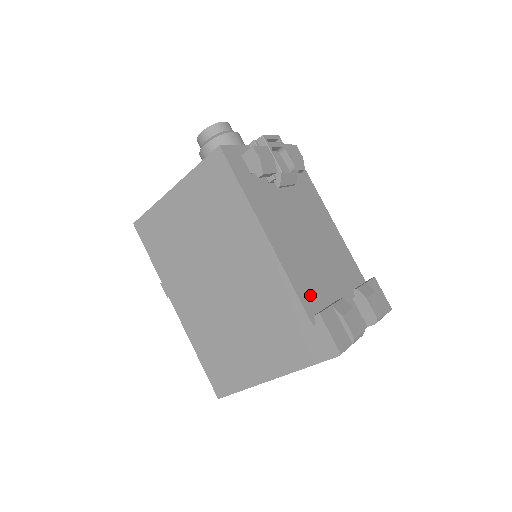
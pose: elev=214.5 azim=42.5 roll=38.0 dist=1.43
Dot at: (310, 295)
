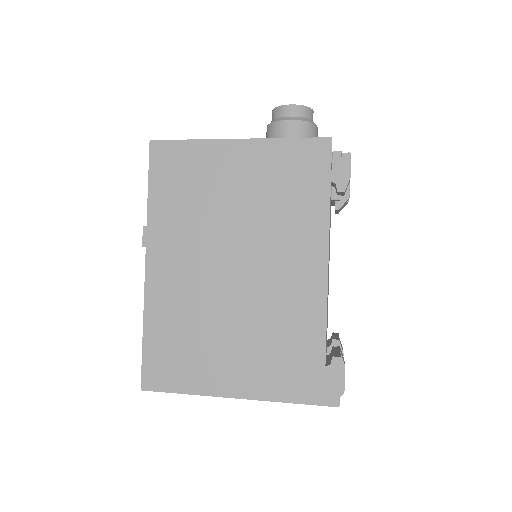
Dot at: occluded
